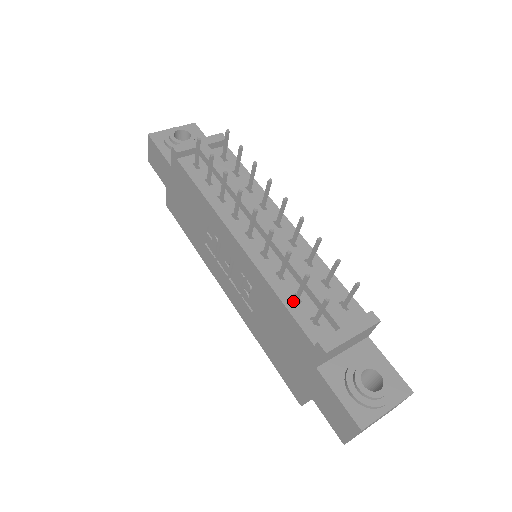
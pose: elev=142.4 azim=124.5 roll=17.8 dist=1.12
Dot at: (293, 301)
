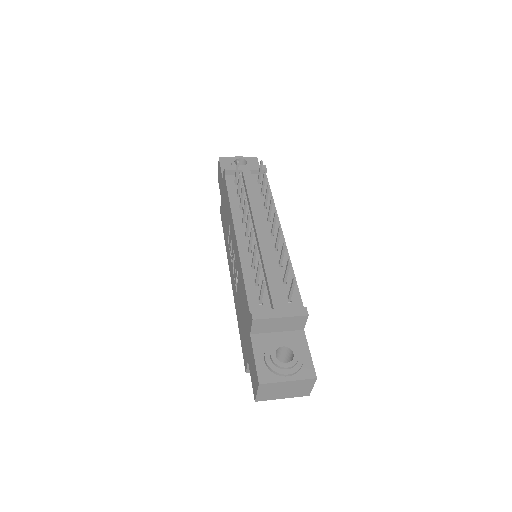
Dot at: (252, 283)
